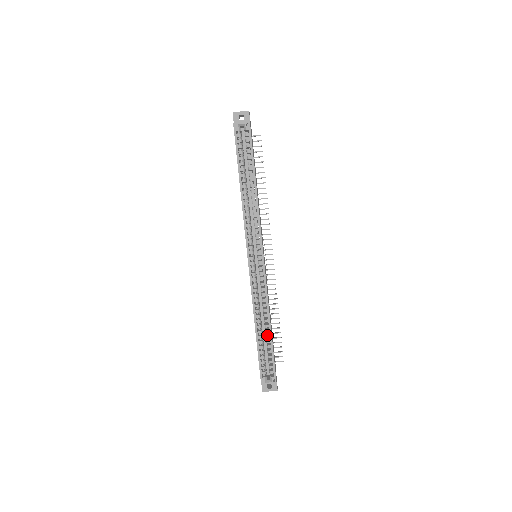
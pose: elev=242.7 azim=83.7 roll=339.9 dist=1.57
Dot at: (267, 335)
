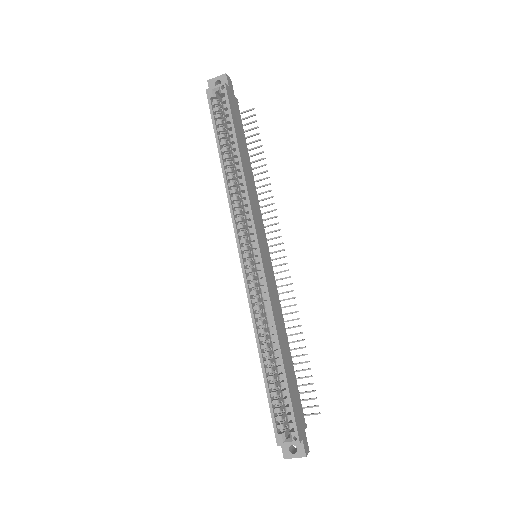
Dot at: (278, 366)
